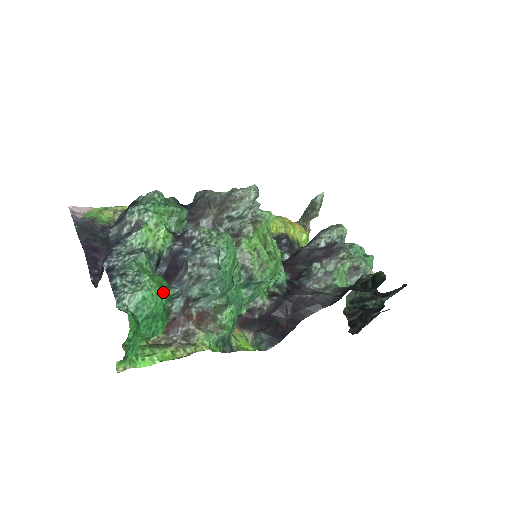
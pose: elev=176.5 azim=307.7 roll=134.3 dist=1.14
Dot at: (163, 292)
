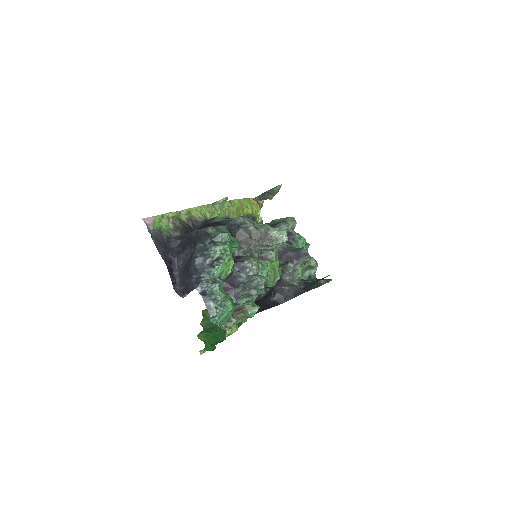
Dot at: occluded
